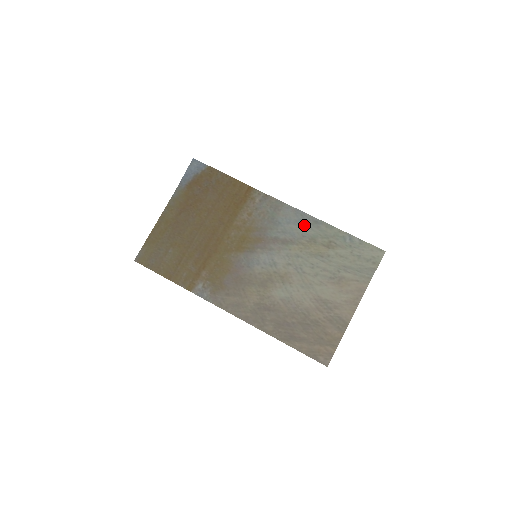
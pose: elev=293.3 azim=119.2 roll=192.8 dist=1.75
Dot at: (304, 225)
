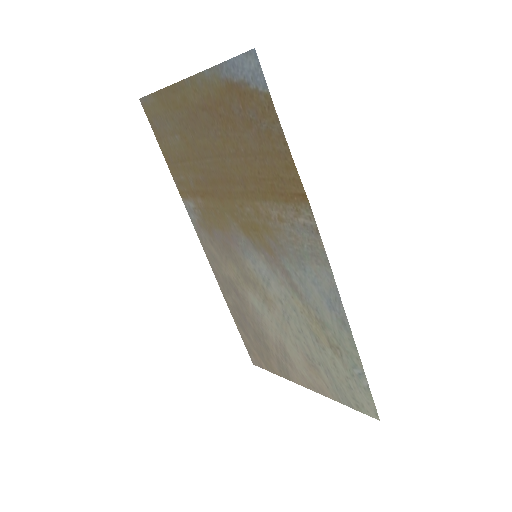
Dot at: (328, 307)
